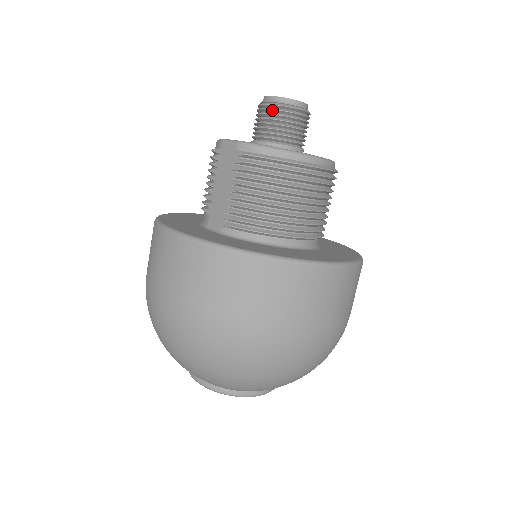
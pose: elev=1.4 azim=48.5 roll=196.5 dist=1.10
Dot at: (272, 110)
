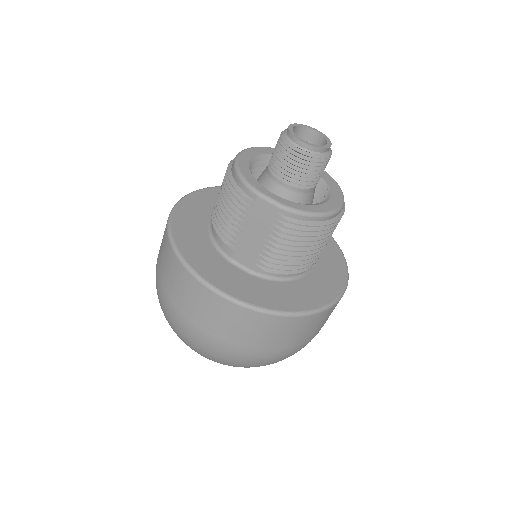
Dot at: (305, 160)
